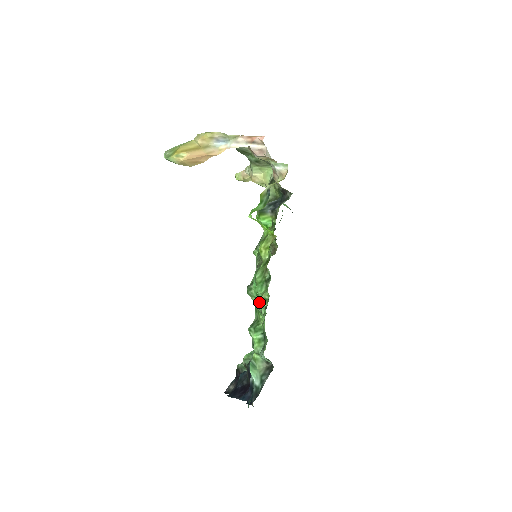
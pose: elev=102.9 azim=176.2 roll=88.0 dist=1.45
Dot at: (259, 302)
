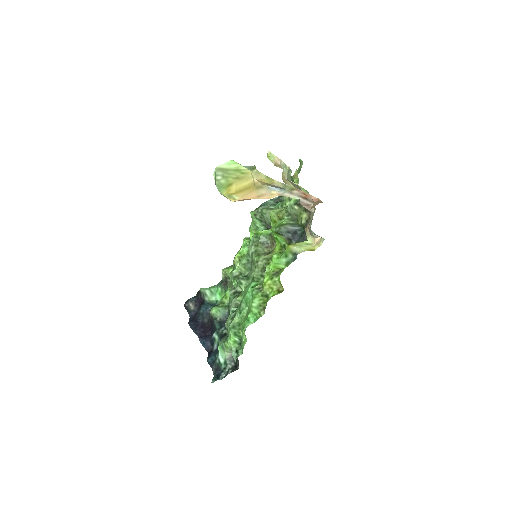
Dot at: (245, 309)
